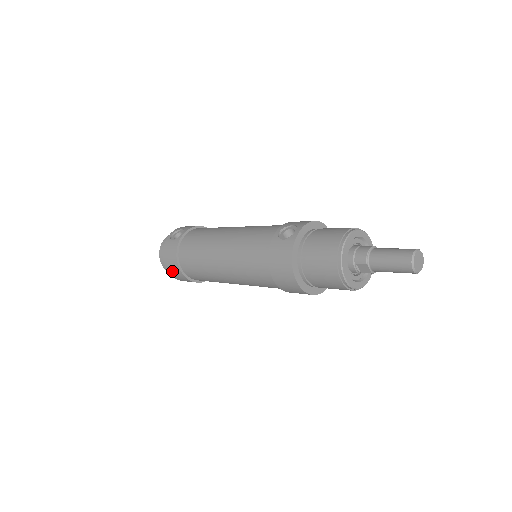
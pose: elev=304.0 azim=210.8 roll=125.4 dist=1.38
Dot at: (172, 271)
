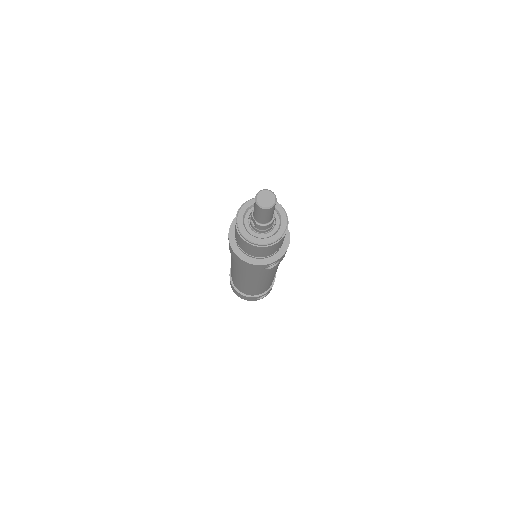
Dot at: occluded
